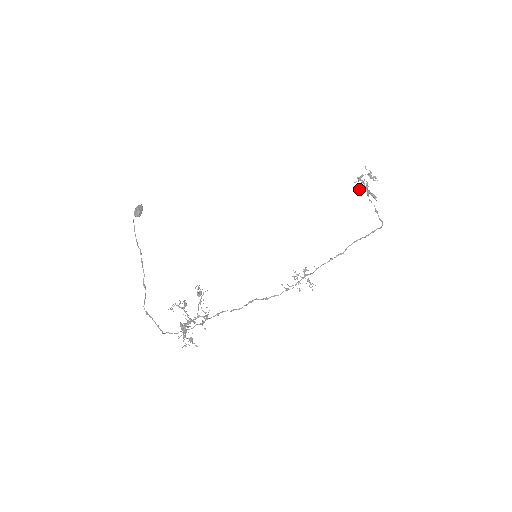
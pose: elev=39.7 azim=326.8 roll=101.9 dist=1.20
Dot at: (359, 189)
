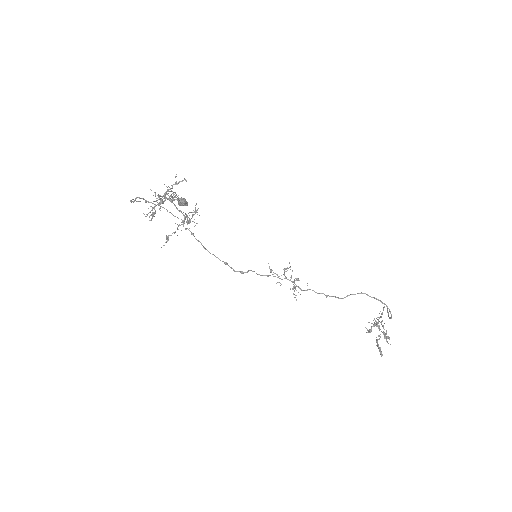
Dot at: (370, 331)
